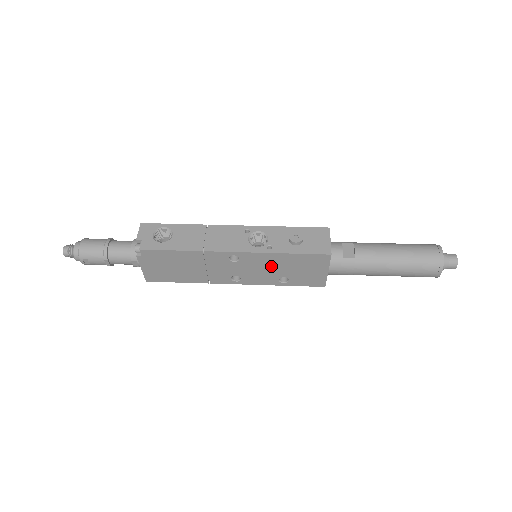
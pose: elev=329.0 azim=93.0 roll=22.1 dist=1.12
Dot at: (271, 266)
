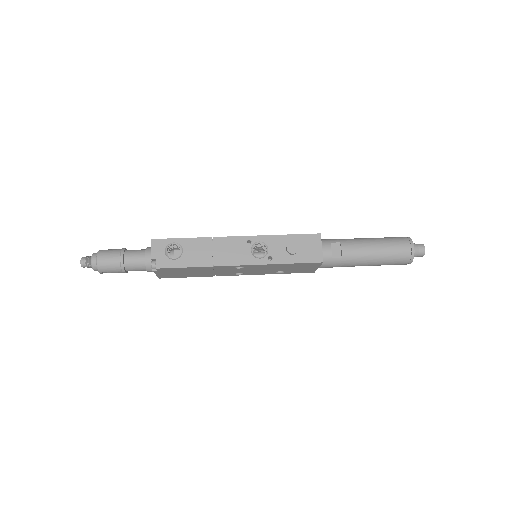
Dot at: (271, 268)
